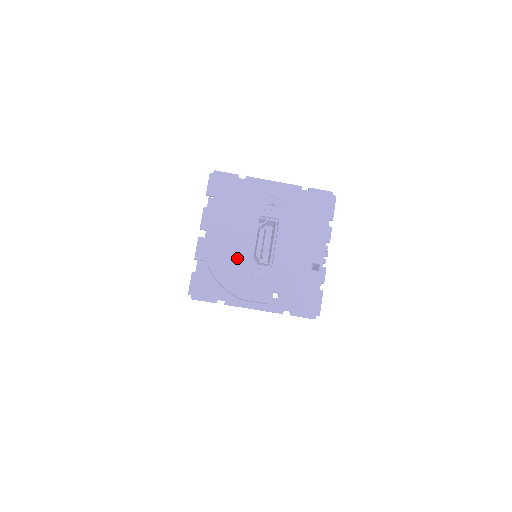
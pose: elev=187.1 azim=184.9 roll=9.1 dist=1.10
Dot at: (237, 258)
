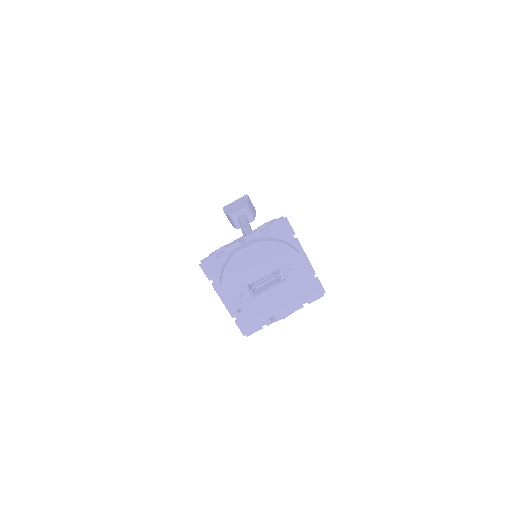
Dot at: (244, 276)
